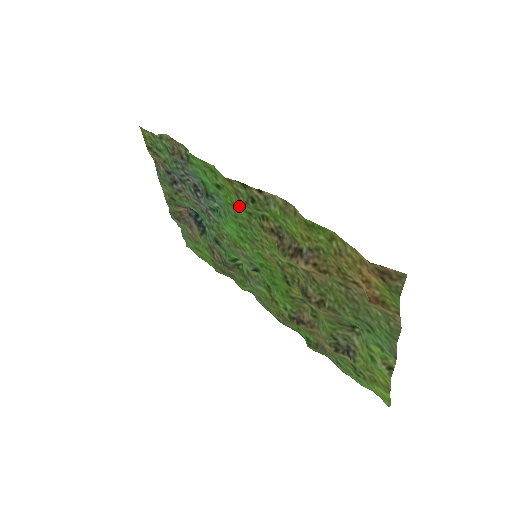
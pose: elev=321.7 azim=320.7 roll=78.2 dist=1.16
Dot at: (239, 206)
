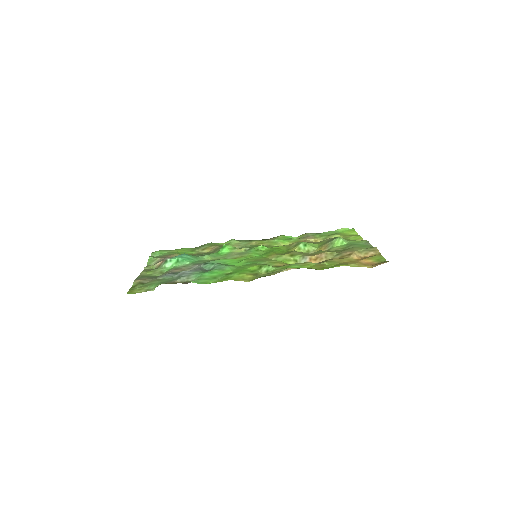
Dot at: (253, 271)
